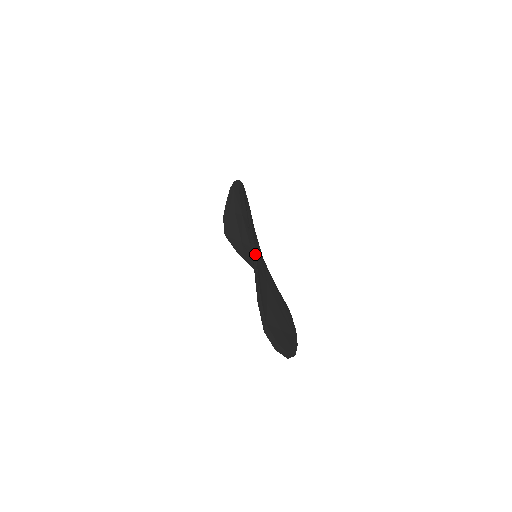
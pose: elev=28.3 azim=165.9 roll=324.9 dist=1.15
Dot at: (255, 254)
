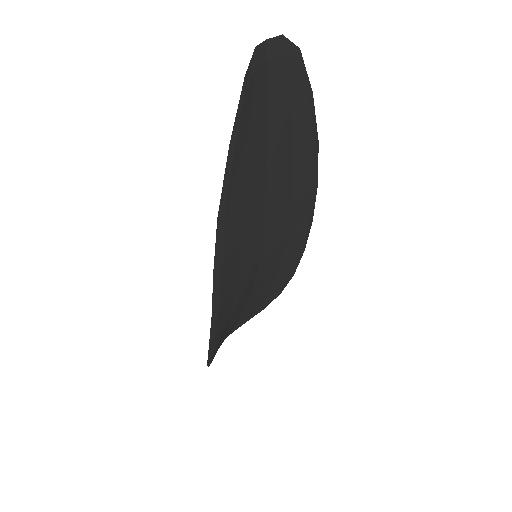
Dot at: (307, 87)
